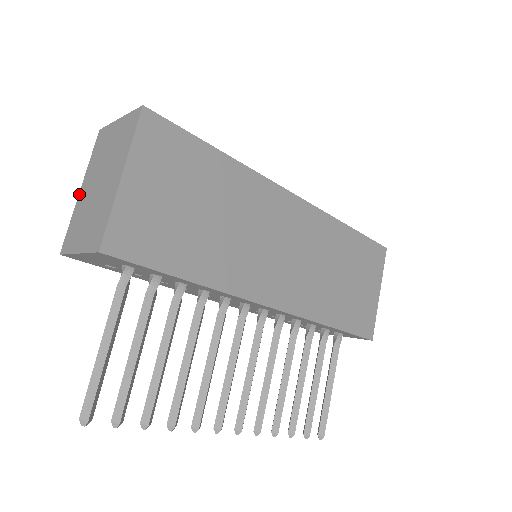
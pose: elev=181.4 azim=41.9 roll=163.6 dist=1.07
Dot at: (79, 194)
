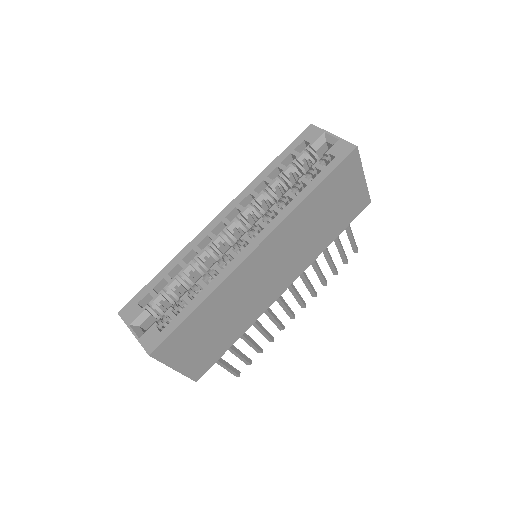
Dot at: occluded
